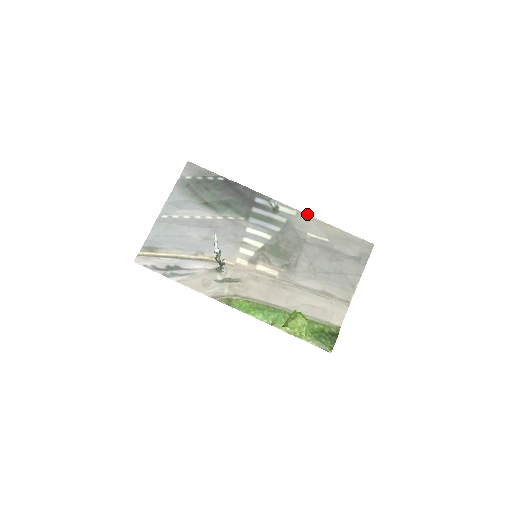
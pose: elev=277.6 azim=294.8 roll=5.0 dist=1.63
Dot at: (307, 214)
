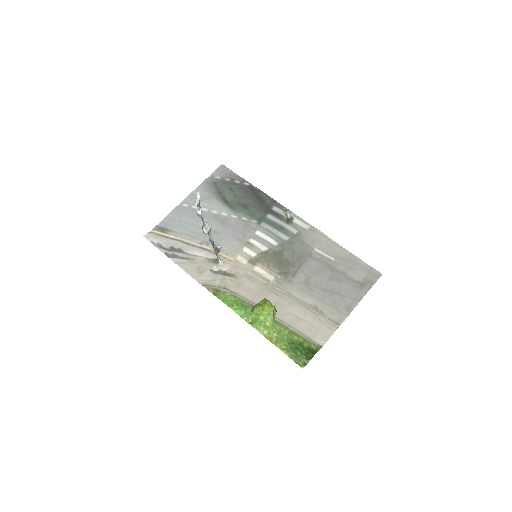
Dot at: (319, 230)
